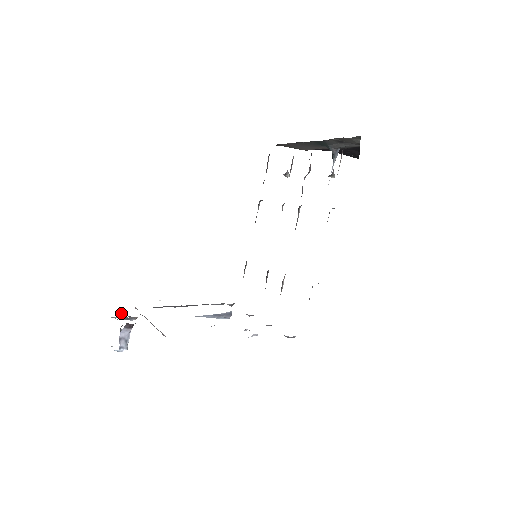
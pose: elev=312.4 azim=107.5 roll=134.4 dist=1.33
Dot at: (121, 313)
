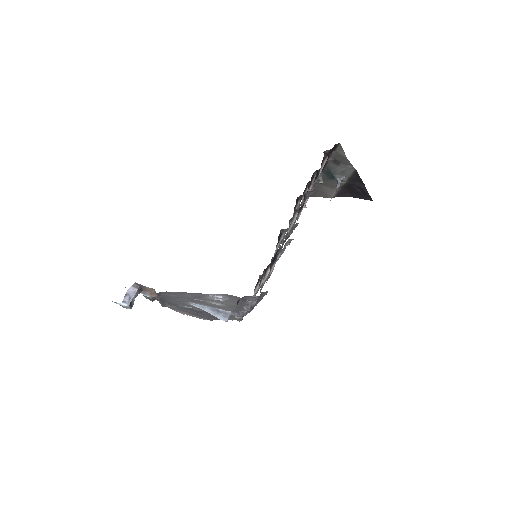
Dot at: occluded
